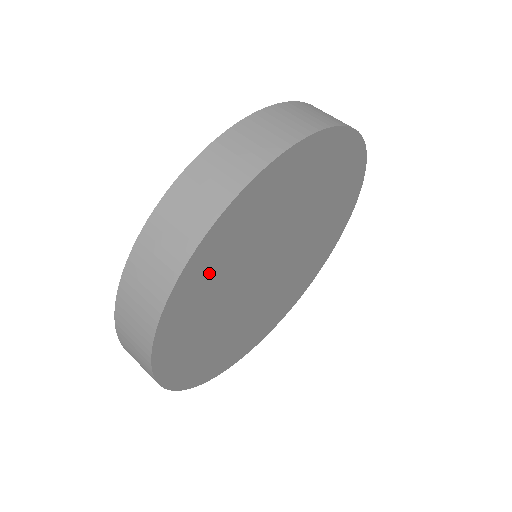
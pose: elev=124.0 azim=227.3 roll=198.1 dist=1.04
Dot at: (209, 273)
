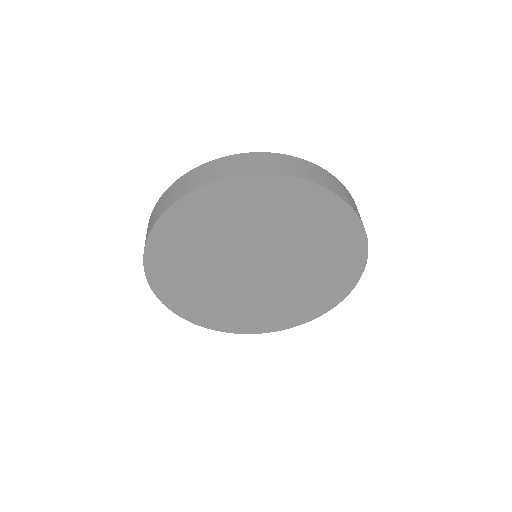
Dot at: (174, 277)
